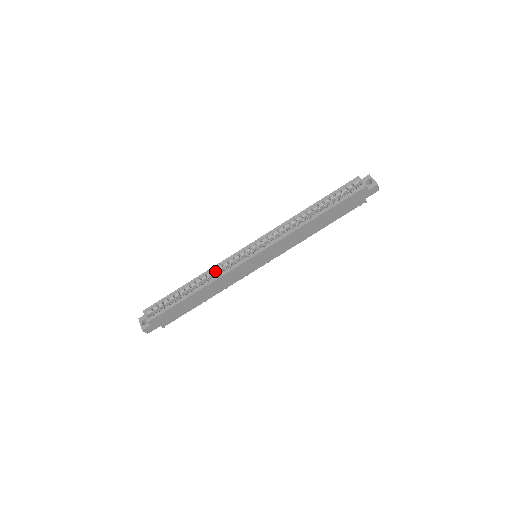
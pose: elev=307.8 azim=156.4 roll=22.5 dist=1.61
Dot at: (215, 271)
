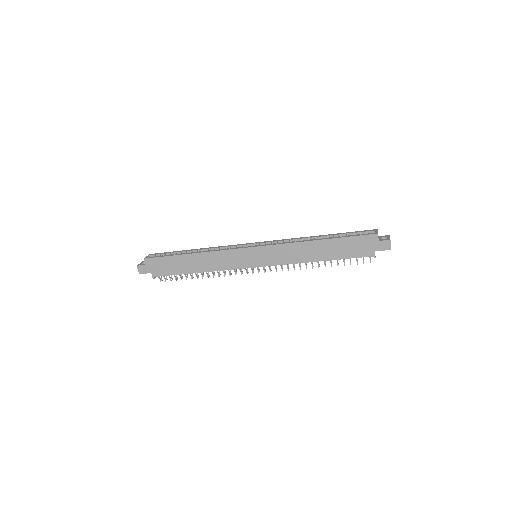
Dot at: (217, 249)
